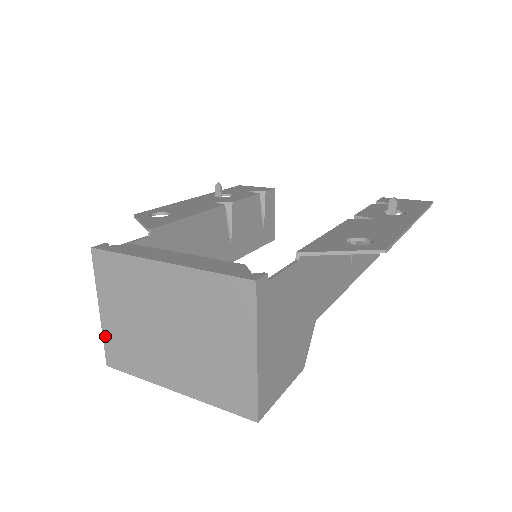
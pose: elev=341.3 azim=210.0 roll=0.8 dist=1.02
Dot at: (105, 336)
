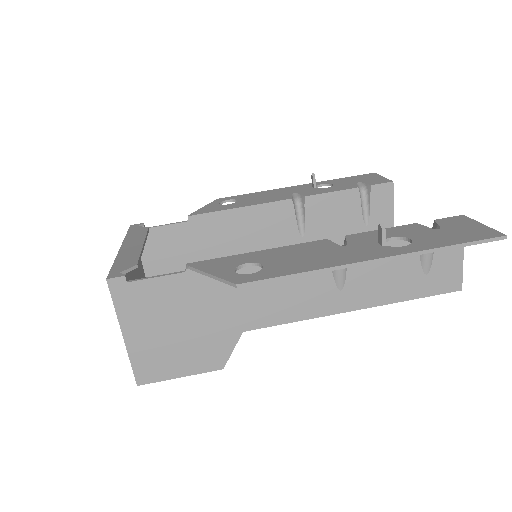
Dot at: occluded
